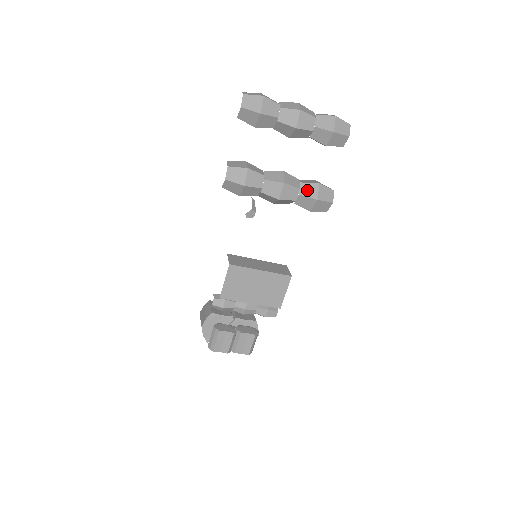
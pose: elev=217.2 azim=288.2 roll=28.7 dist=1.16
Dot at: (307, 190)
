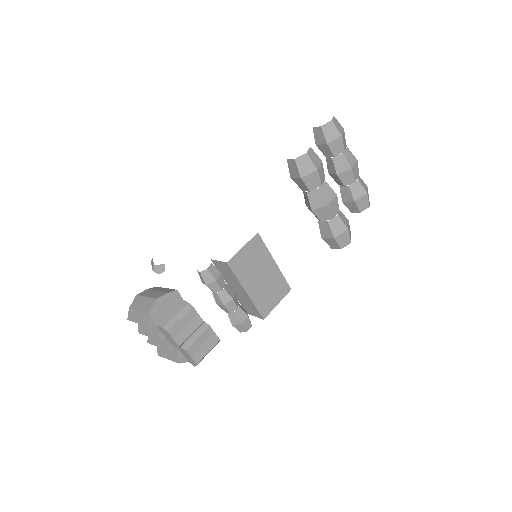
Dot at: (342, 217)
